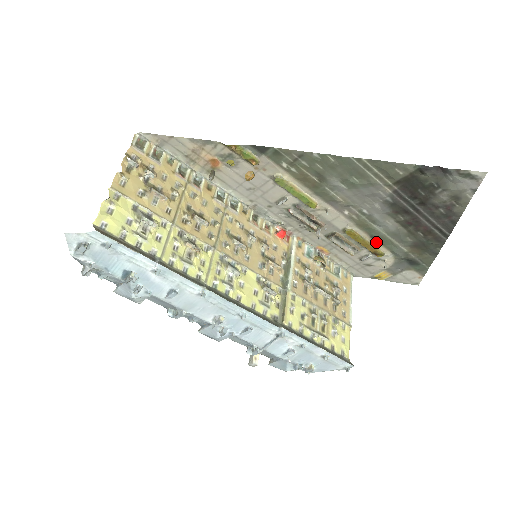
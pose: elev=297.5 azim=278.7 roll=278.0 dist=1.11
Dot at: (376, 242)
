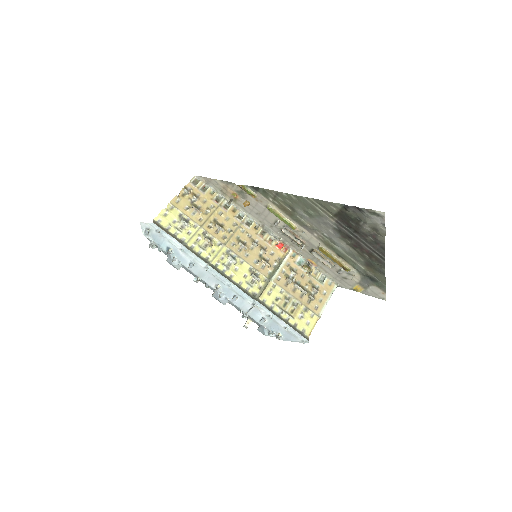
Dot at: (342, 259)
